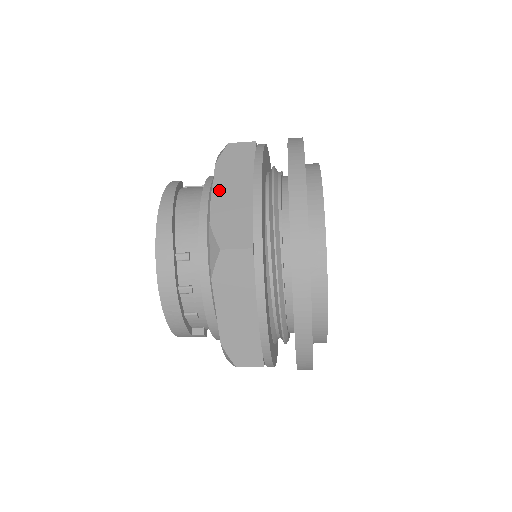
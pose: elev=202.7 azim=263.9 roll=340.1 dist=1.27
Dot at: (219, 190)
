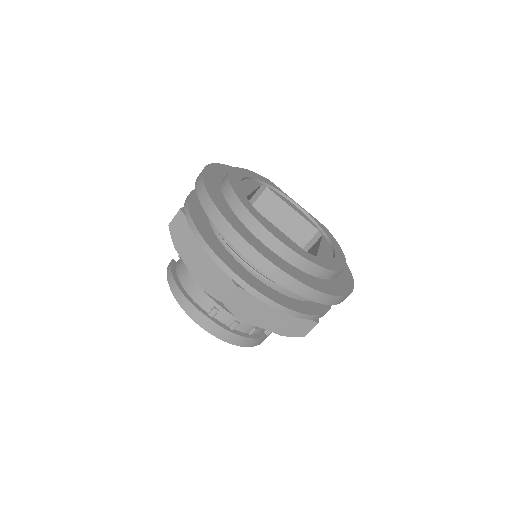
Dot at: (190, 264)
